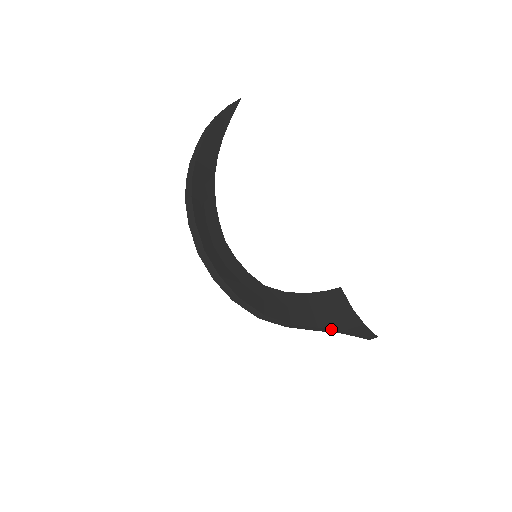
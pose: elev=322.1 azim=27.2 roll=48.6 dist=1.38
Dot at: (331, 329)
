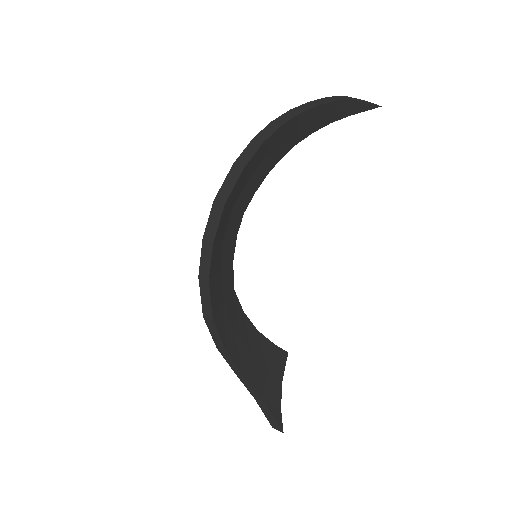
Dot at: (251, 387)
